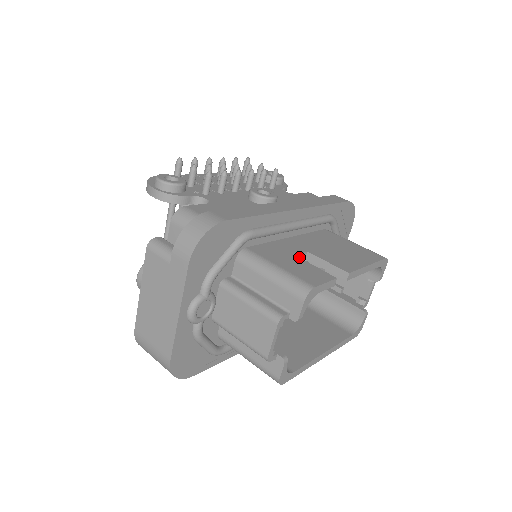
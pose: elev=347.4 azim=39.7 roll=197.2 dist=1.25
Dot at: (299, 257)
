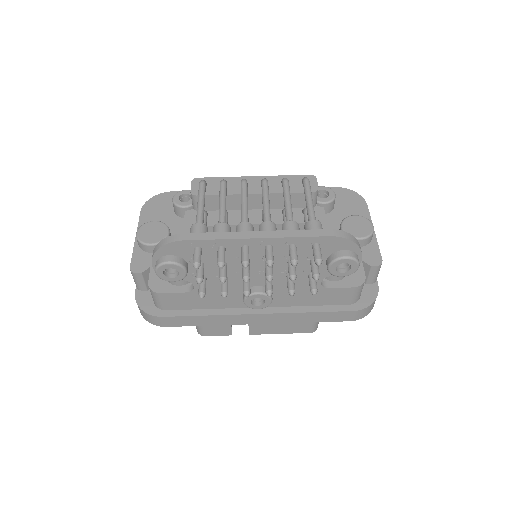
Dot at: occluded
